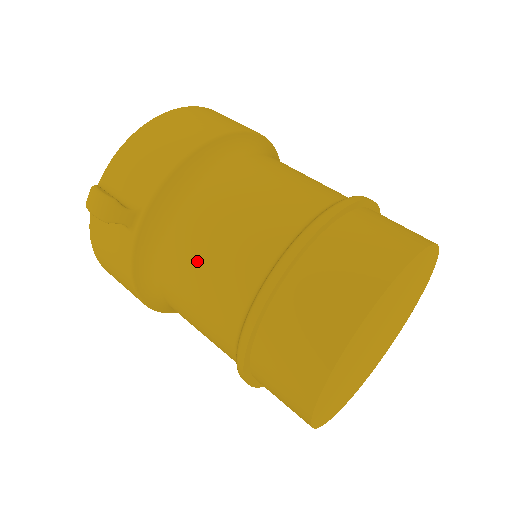
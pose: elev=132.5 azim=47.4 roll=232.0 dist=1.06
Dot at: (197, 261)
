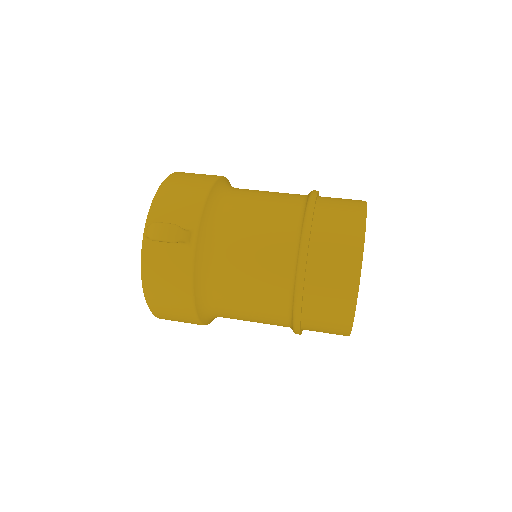
Dot at: (246, 248)
